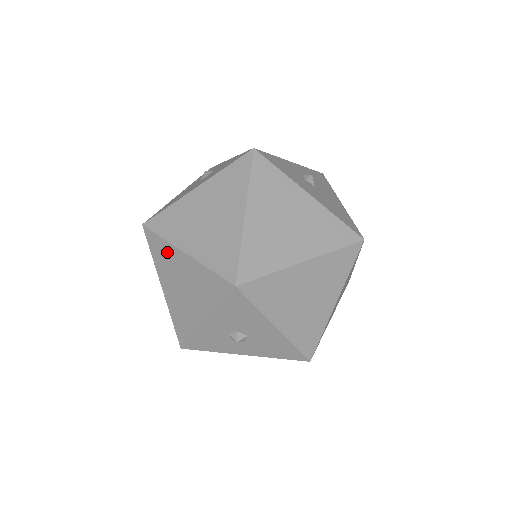
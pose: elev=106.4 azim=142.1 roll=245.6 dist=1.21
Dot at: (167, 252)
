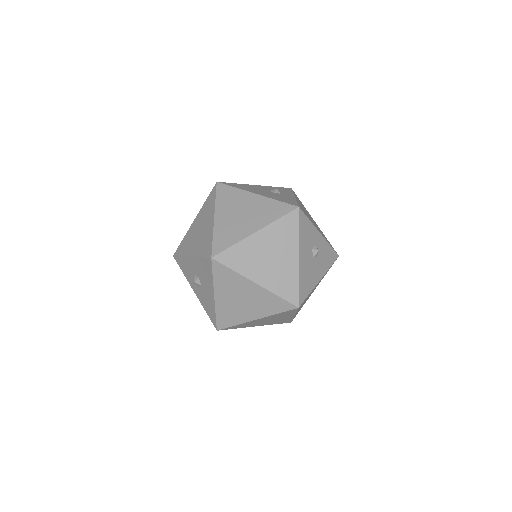
Dot at: (211, 207)
